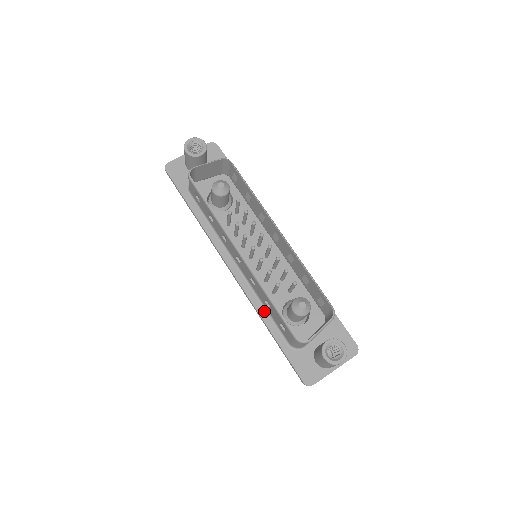
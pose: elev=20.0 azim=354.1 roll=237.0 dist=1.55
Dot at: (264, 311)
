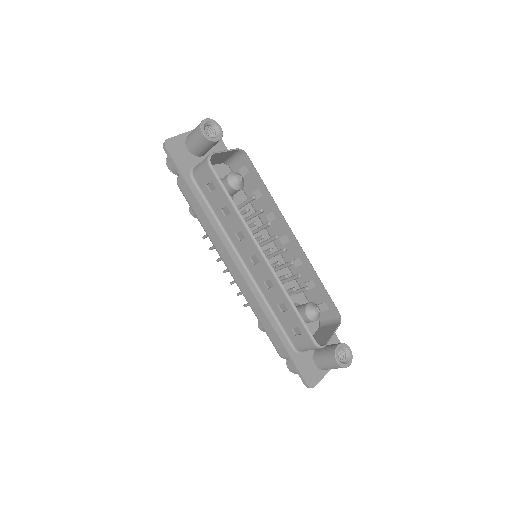
Dot at: (271, 314)
